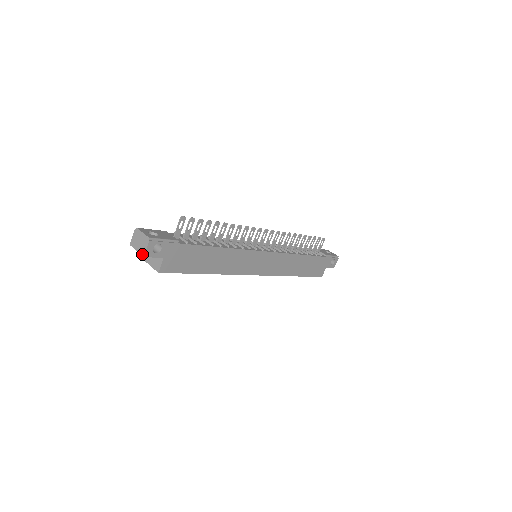
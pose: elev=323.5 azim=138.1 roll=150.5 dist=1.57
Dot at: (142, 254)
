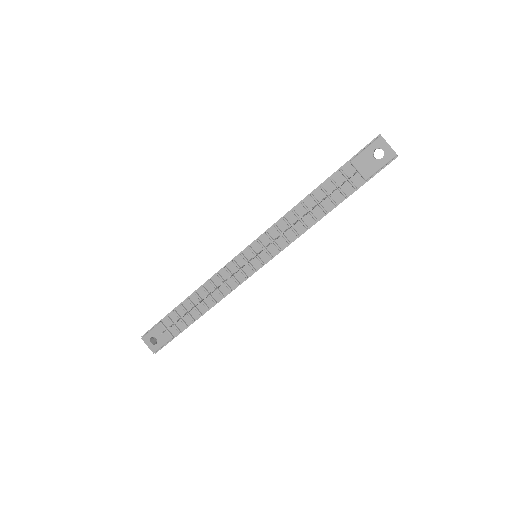
Dot at: occluded
